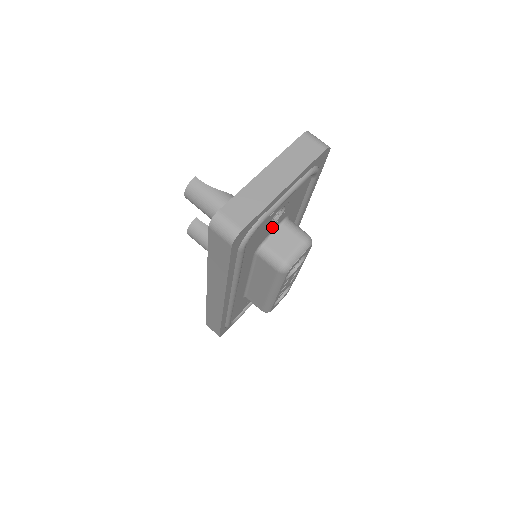
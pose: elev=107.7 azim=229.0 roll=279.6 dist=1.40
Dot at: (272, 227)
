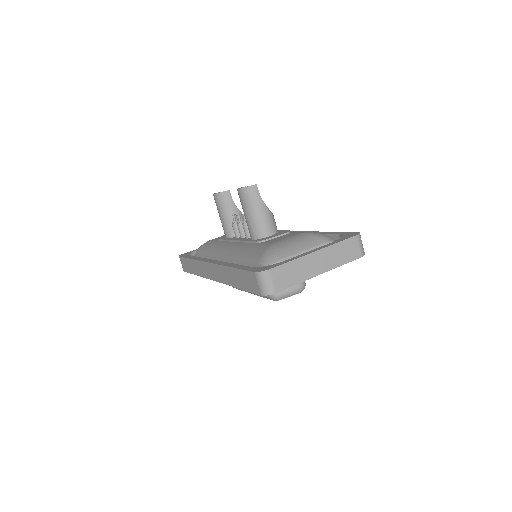
Dot at: occluded
